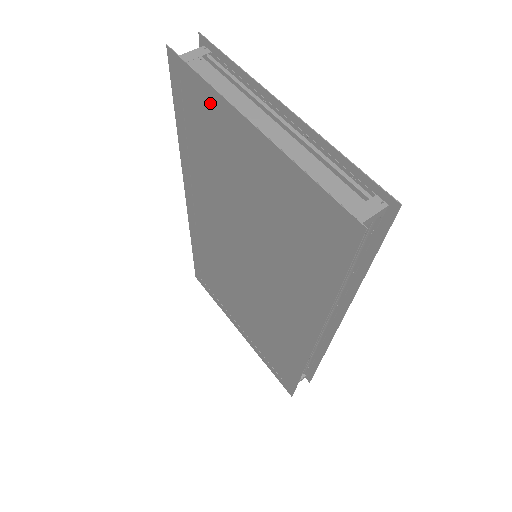
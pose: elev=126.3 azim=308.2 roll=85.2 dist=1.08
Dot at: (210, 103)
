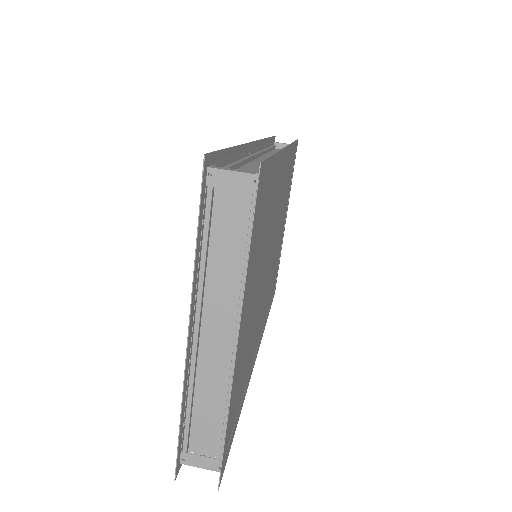
Dot at: (203, 250)
